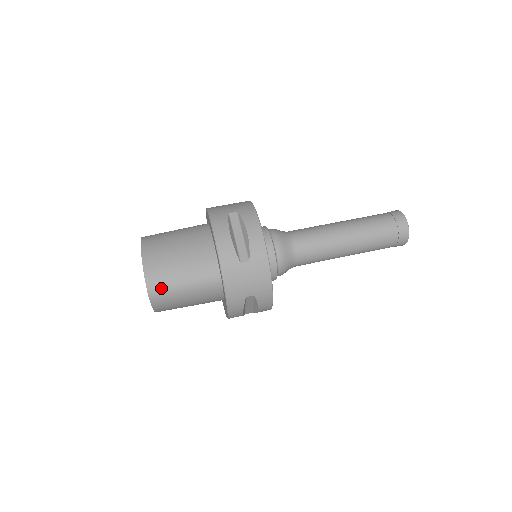
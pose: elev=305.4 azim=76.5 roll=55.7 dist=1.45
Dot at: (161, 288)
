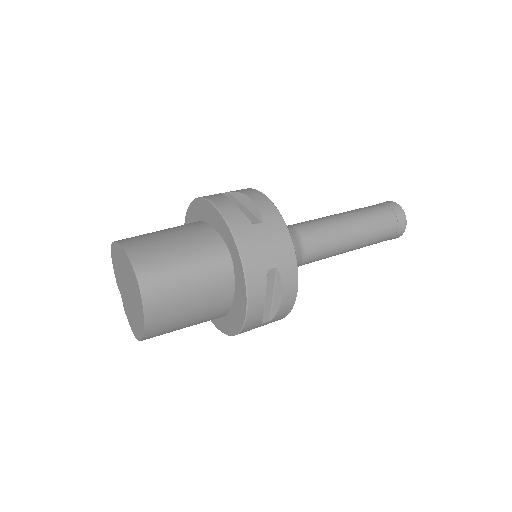
Dot at: (155, 272)
